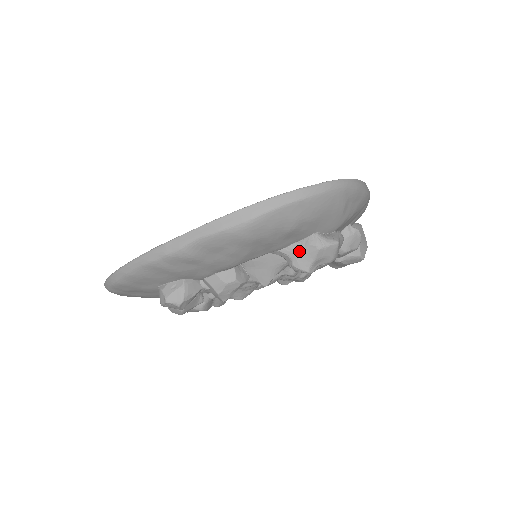
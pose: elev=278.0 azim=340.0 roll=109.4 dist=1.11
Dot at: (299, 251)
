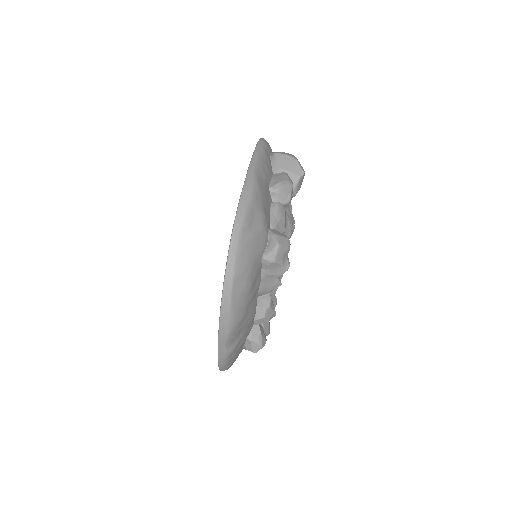
Dot at: (269, 272)
